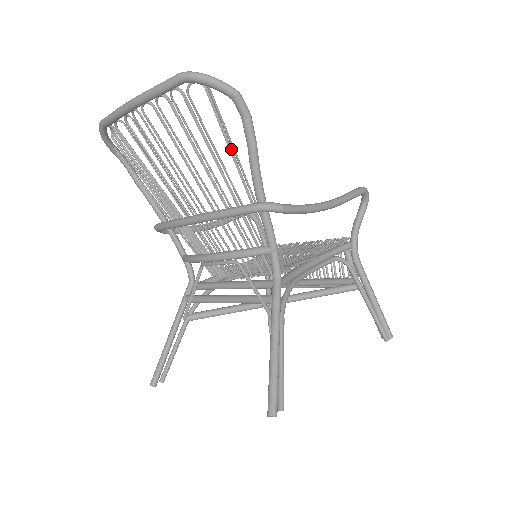
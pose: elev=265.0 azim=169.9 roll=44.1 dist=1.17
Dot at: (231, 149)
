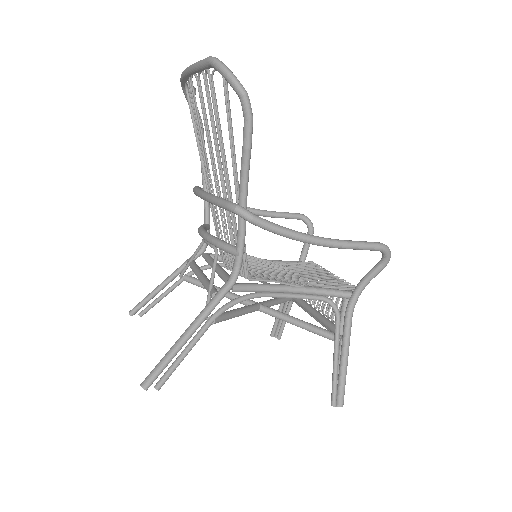
Dot at: (232, 144)
